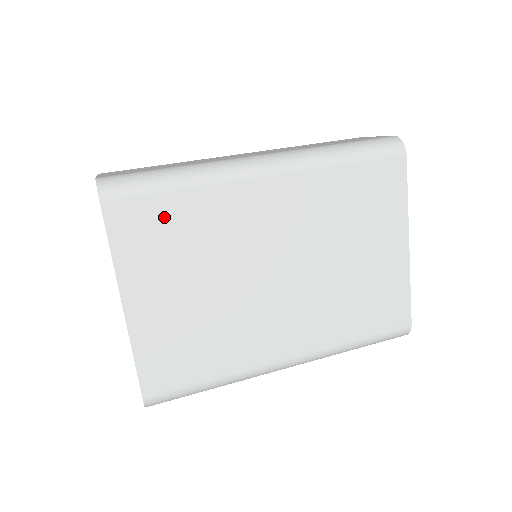
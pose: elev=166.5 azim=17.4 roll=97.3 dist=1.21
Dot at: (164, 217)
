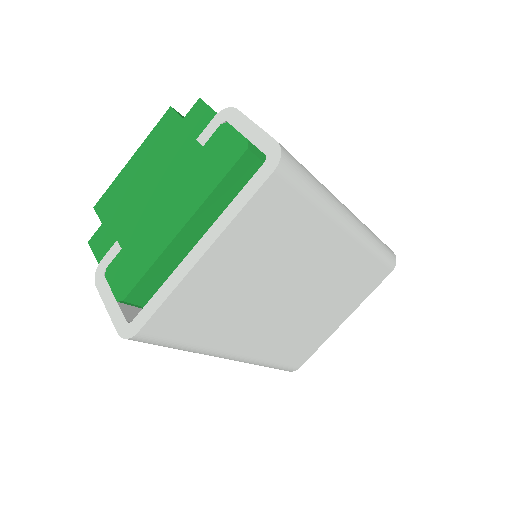
Dot at: (288, 213)
